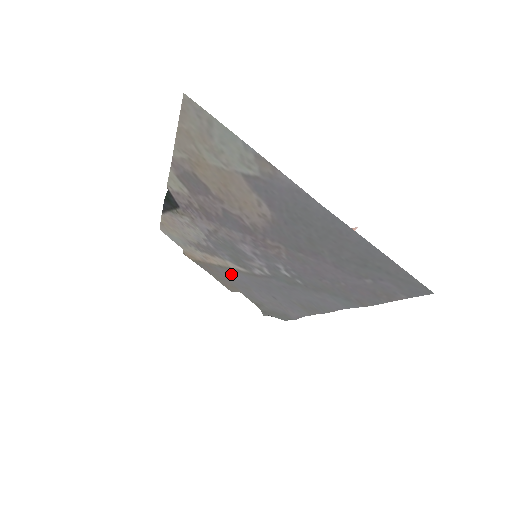
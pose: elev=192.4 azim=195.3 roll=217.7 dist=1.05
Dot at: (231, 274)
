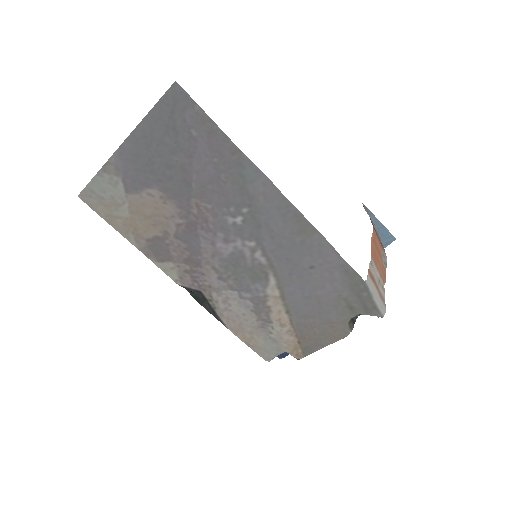
Dot at: (297, 306)
